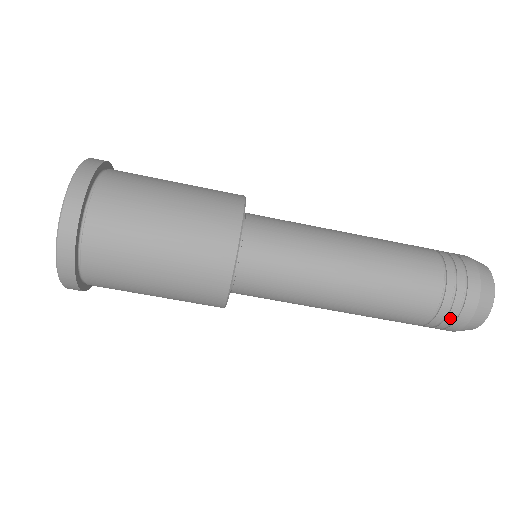
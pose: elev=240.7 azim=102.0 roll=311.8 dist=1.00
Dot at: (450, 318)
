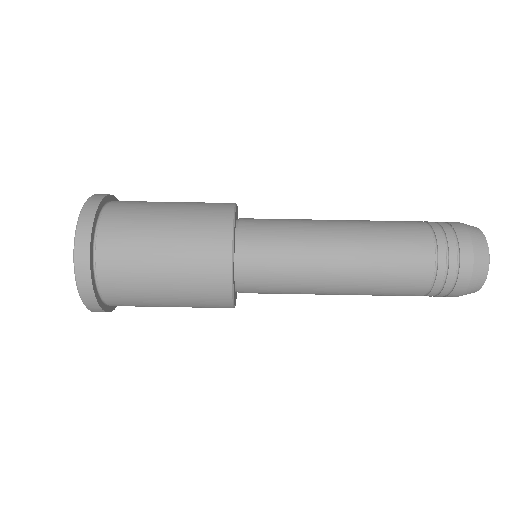
Dot at: (445, 292)
